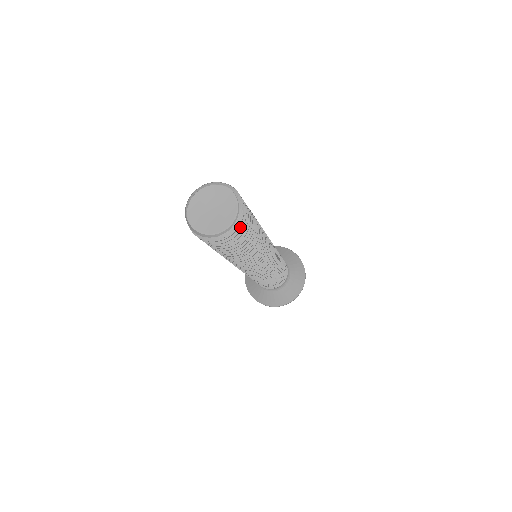
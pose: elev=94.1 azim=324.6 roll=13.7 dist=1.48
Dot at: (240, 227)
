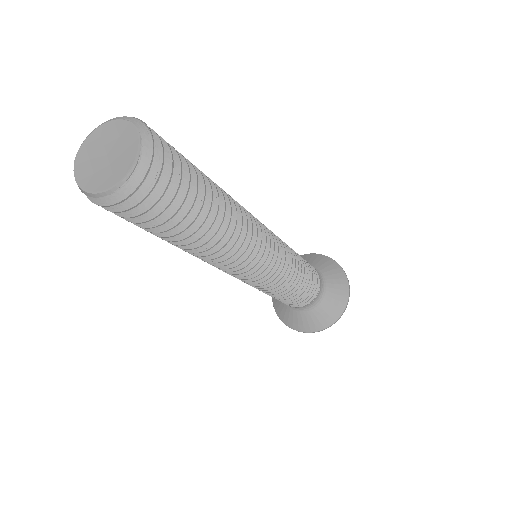
Dot at: (139, 198)
